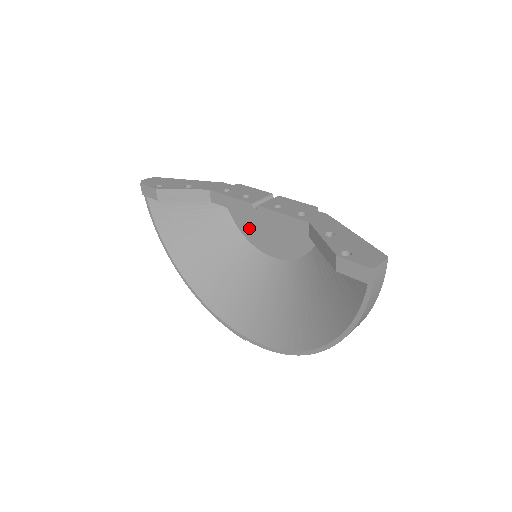
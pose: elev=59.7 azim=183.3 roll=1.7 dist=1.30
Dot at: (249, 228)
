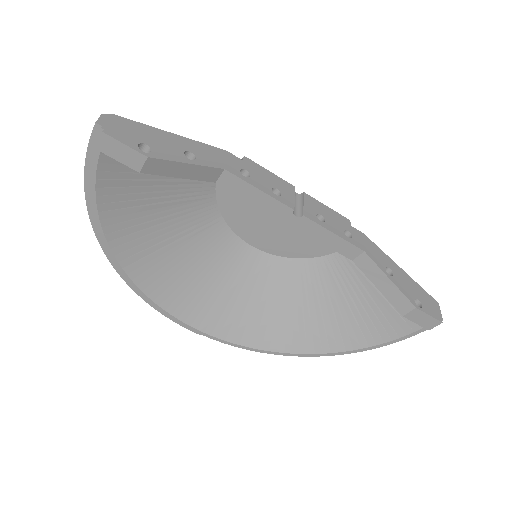
Dot at: (240, 213)
